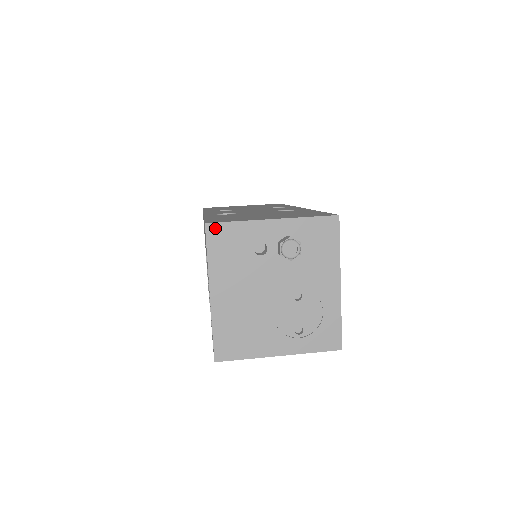
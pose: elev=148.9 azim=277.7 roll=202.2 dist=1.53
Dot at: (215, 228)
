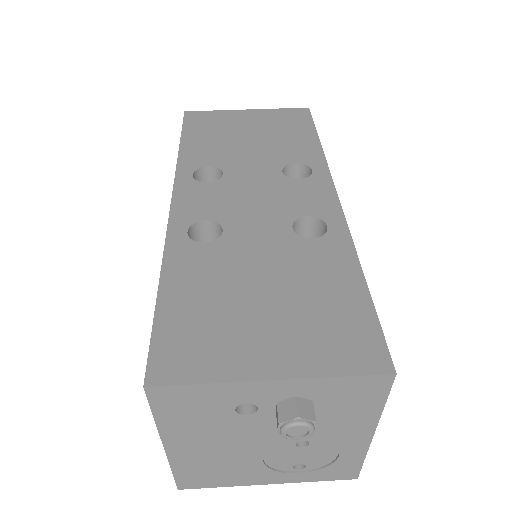
Dot at: (163, 391)
